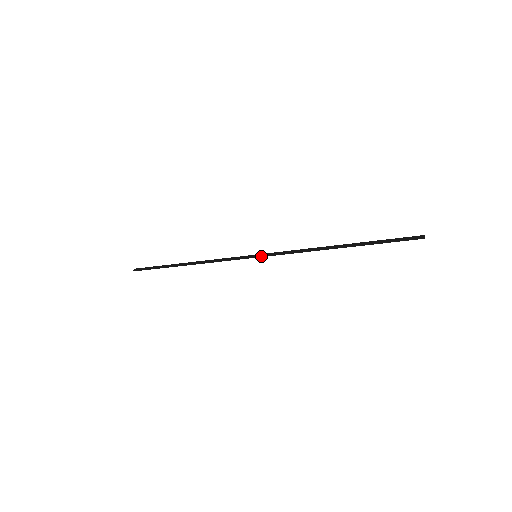
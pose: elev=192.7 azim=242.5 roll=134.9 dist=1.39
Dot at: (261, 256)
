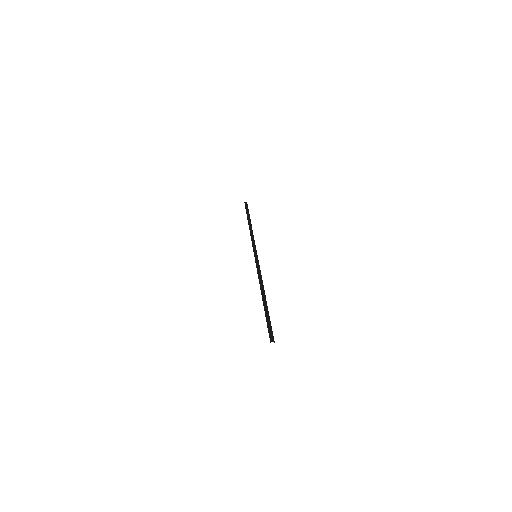
Dot at: (255, 258)
